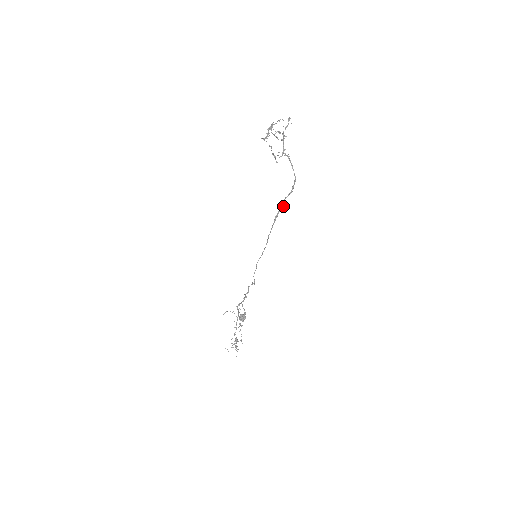
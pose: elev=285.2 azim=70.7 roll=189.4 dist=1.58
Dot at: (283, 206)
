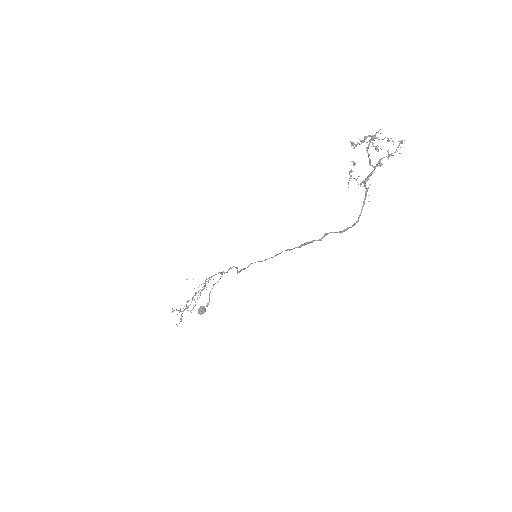
Dot at: (321, 239)
